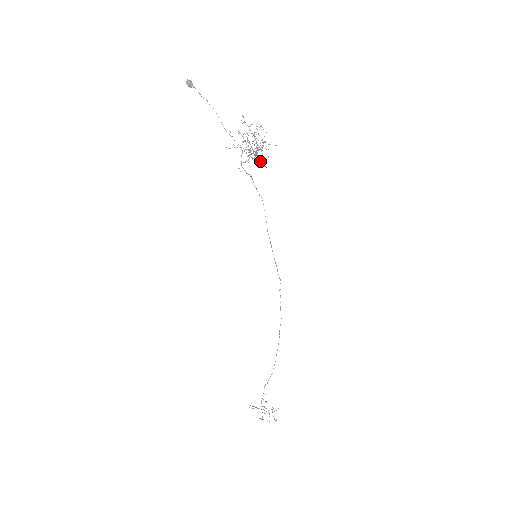
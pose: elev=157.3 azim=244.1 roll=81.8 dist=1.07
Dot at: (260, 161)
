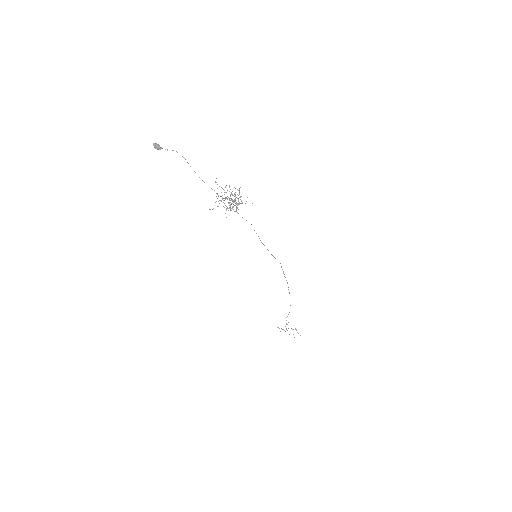
Dot at: occluded
